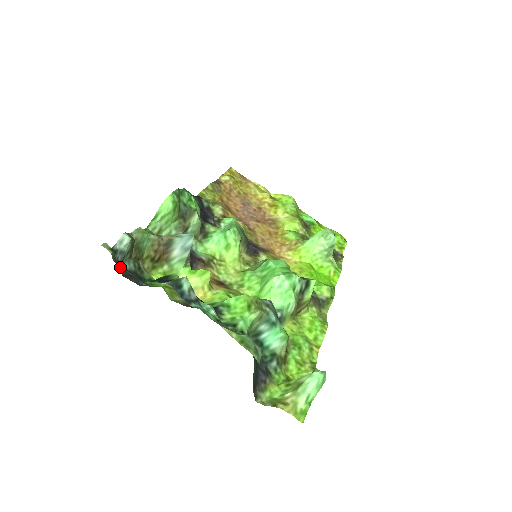
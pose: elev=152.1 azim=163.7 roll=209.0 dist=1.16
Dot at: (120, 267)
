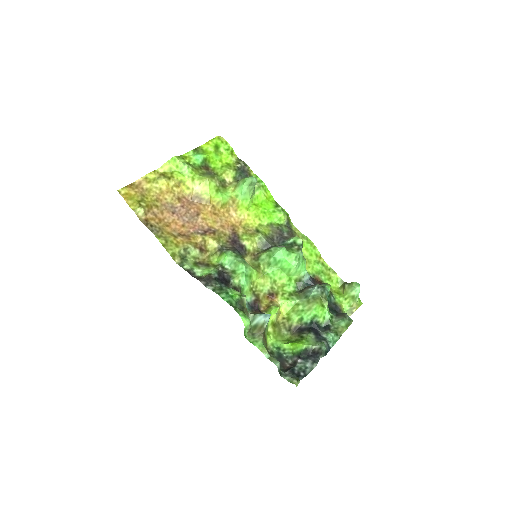
Dot at: (280, 369)
